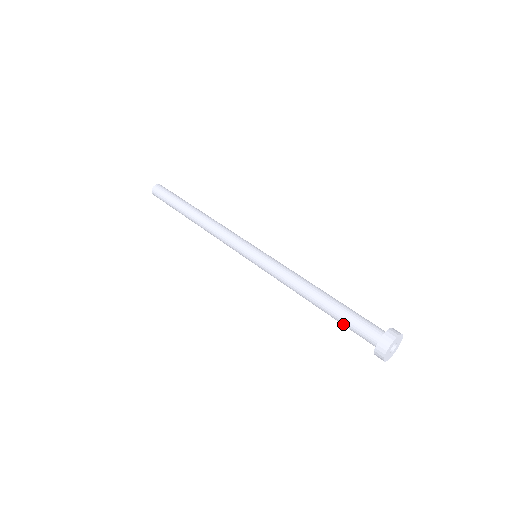
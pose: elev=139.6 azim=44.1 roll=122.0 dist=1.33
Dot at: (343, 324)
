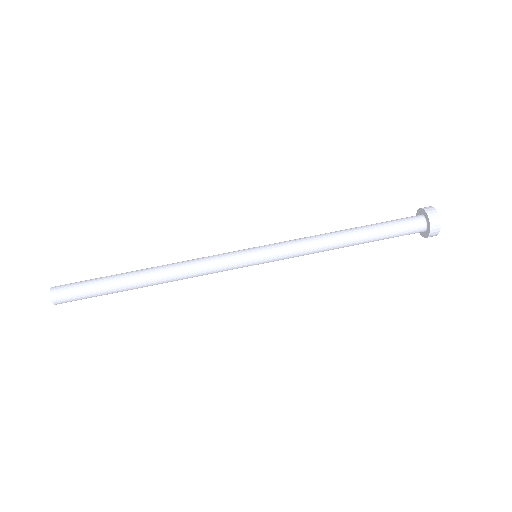
Dot at: (388, 235)
